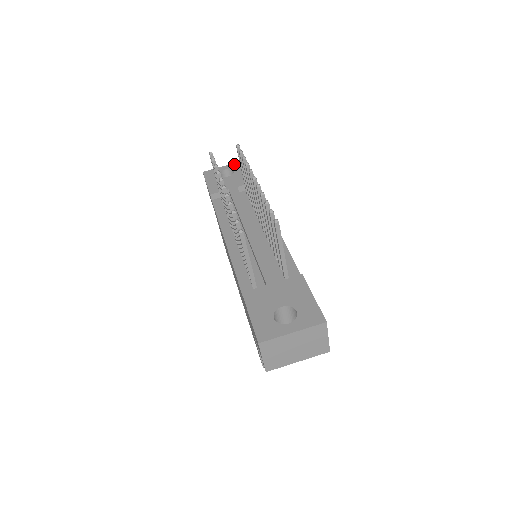
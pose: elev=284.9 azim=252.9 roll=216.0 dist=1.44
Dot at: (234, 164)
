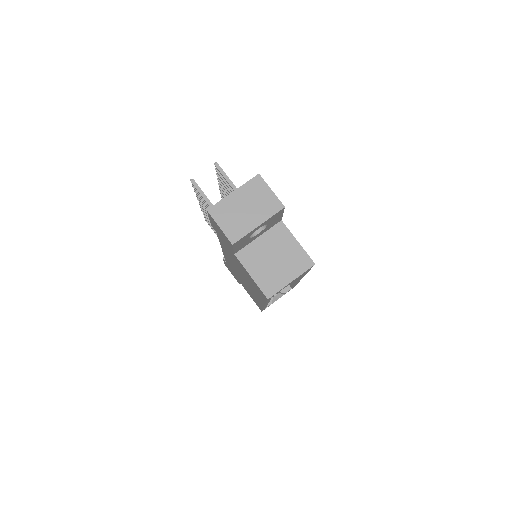
Dot at: occluded
